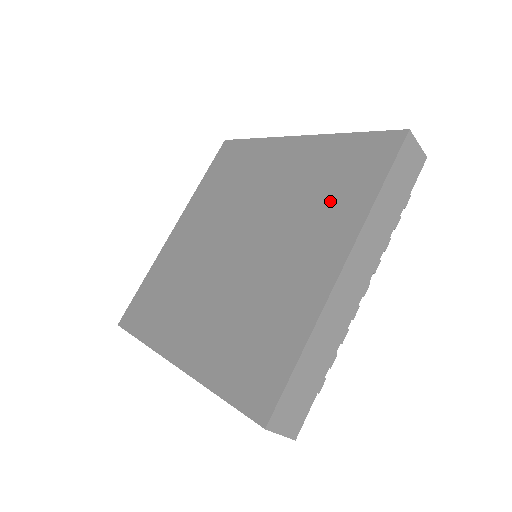
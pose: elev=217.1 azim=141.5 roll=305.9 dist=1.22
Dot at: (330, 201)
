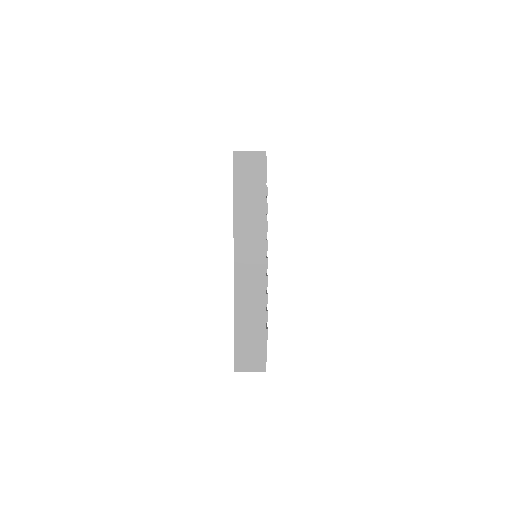
Dot at: occluded
